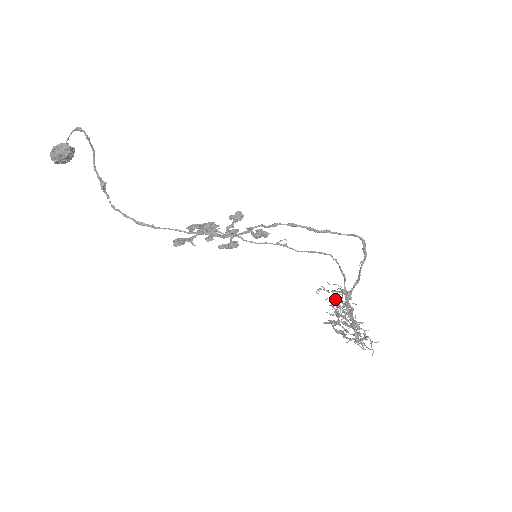
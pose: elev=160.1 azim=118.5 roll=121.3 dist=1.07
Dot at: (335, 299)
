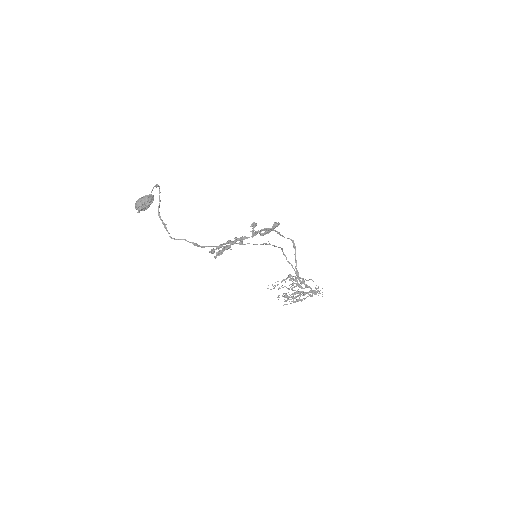
Dot at: (291, 278)
